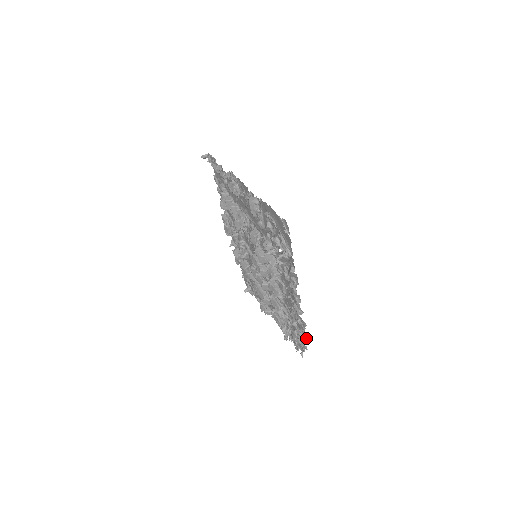
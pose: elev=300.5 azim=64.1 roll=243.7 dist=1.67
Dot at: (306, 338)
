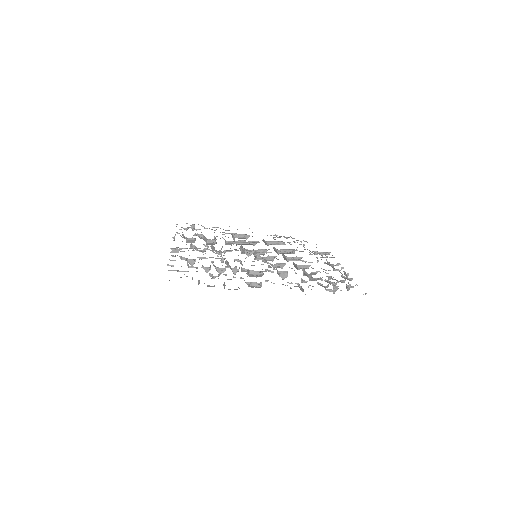
Dot at: (327, 252)
